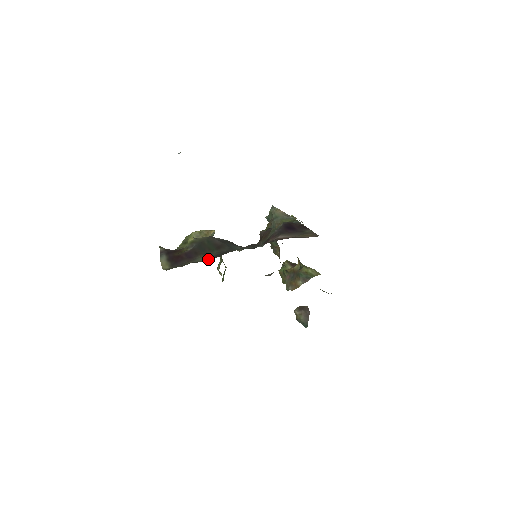
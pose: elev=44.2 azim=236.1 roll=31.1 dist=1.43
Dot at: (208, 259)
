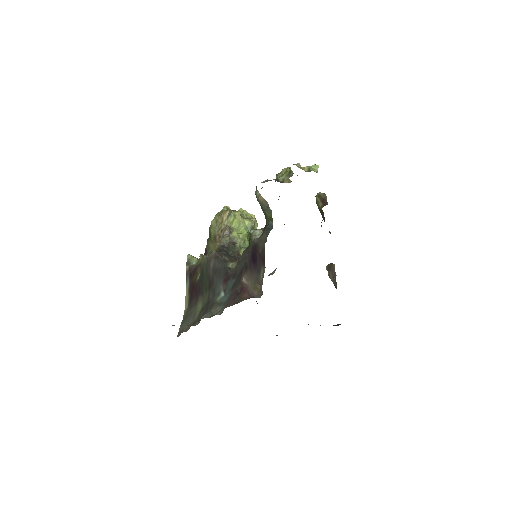
Dot at: (198, 316)
